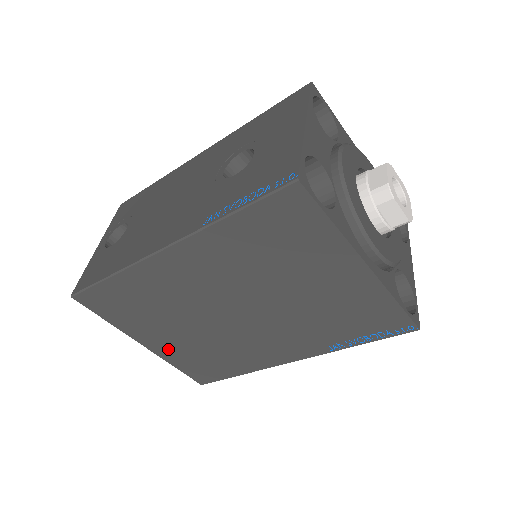
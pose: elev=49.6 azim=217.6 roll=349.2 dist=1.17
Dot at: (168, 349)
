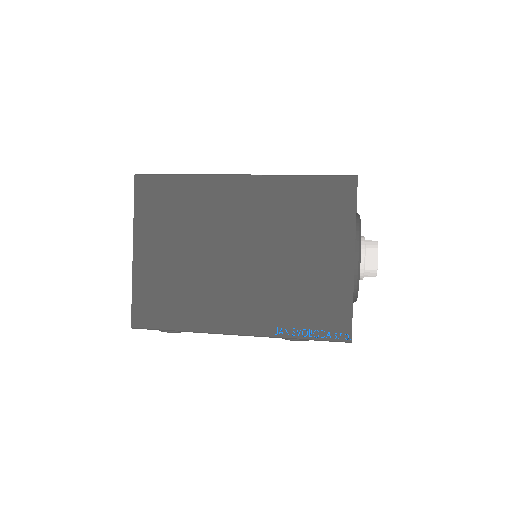
Dot at: (149, 266)
